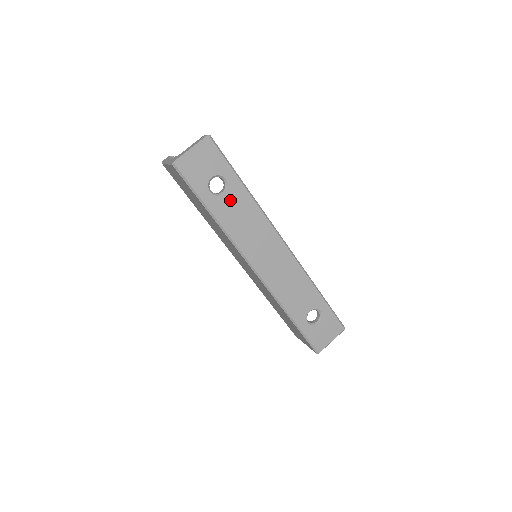
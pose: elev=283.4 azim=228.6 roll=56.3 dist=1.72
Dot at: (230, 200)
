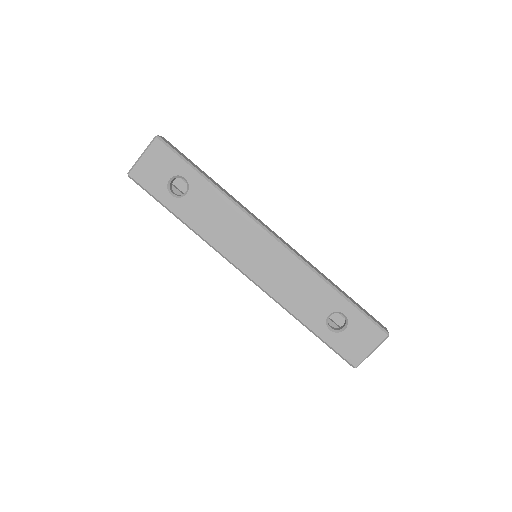
Dot at: (195, 199)
